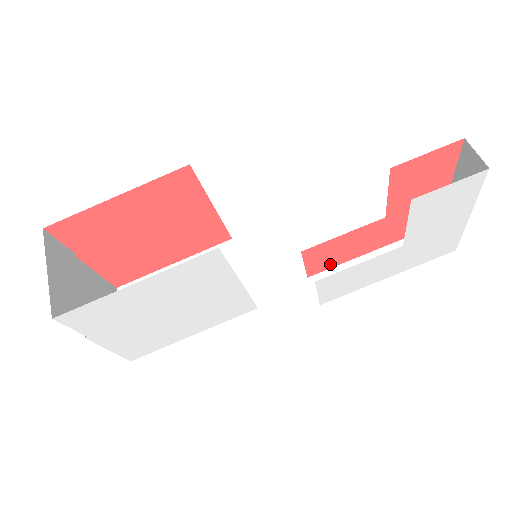
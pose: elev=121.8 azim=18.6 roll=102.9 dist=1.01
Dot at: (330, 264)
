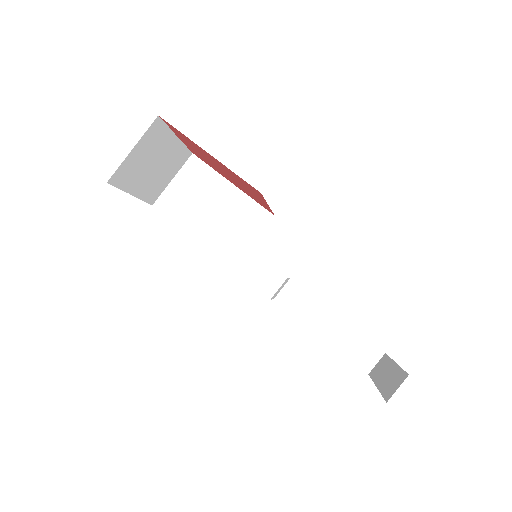
Dot at: occluded
